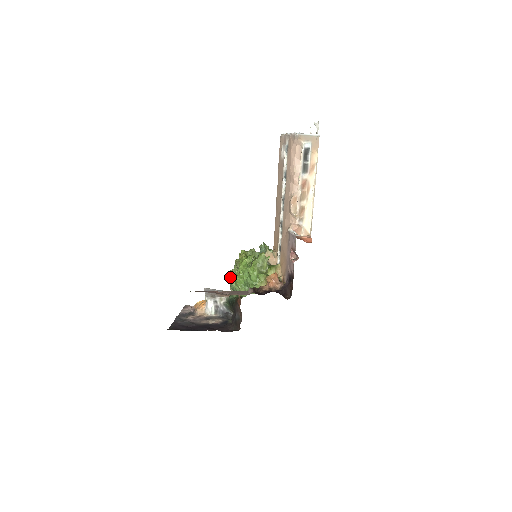
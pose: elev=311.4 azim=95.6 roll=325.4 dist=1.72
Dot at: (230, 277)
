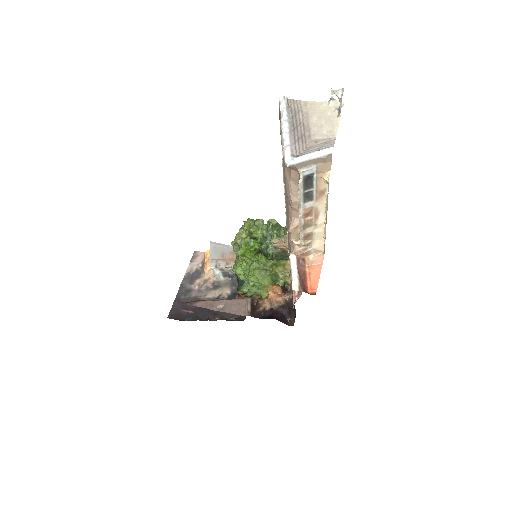
Dot at: (234, 249)
